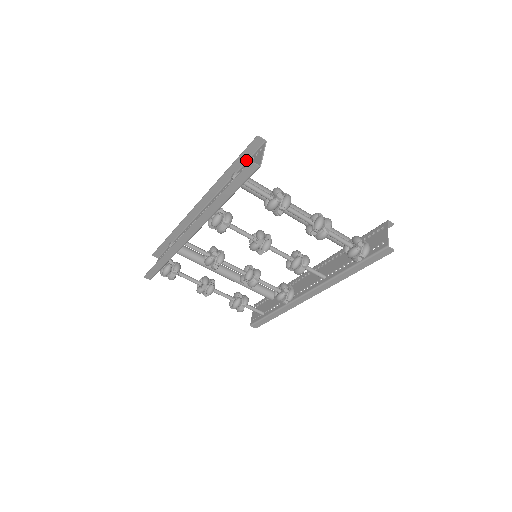
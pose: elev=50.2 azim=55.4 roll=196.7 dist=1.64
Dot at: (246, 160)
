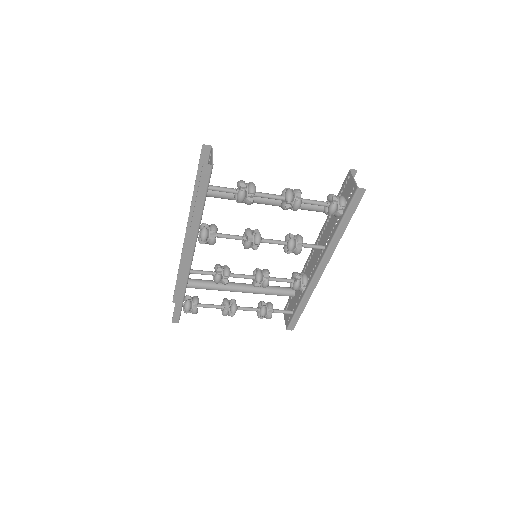
Dot at: occluded
